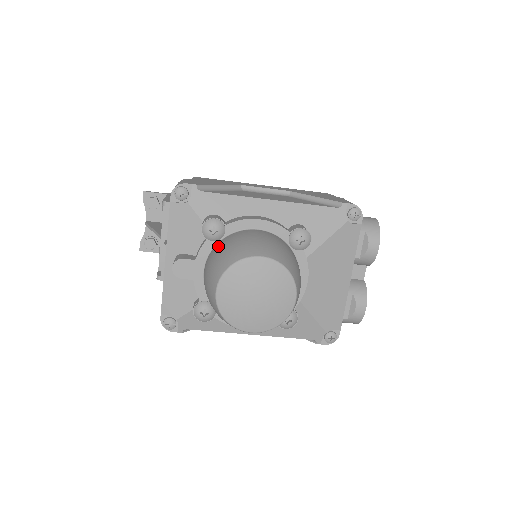
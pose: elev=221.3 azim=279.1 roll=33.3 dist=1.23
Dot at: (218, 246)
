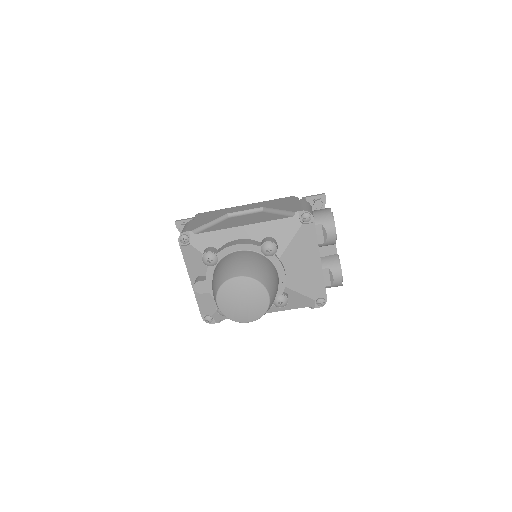
Dot at: (215, 270)
